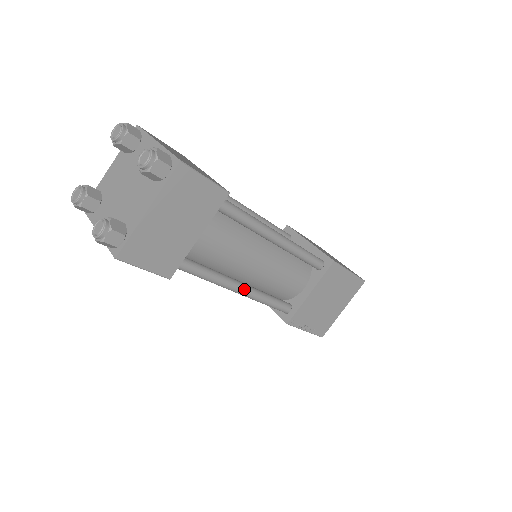
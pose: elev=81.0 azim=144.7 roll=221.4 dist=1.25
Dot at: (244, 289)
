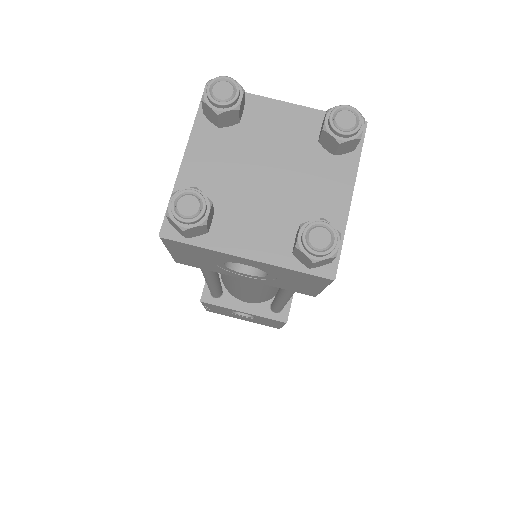
Dot at: occluded
